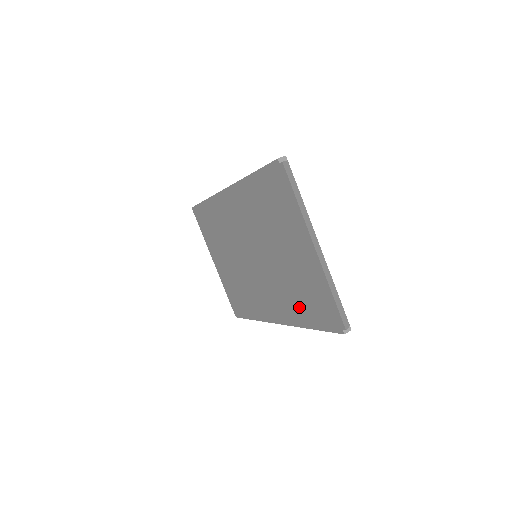
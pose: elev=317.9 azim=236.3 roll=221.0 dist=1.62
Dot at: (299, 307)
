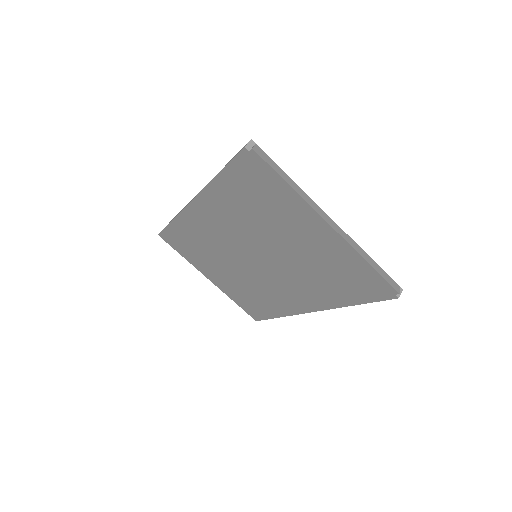
Dot at: (331, 289)
